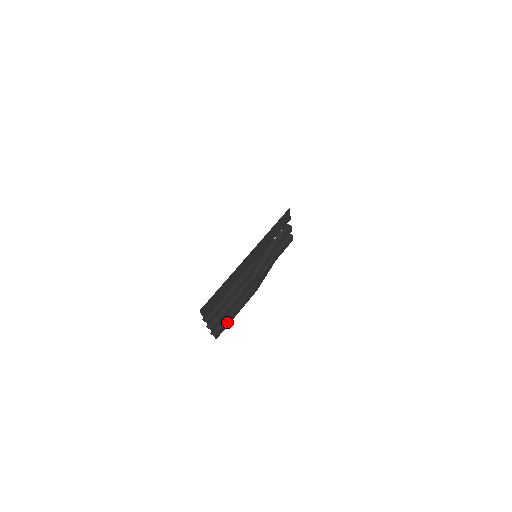
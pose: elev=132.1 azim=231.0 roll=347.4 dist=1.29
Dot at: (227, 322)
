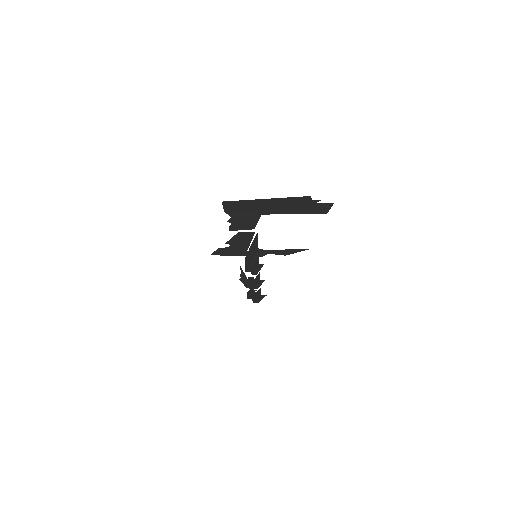
Dot at: occluded
